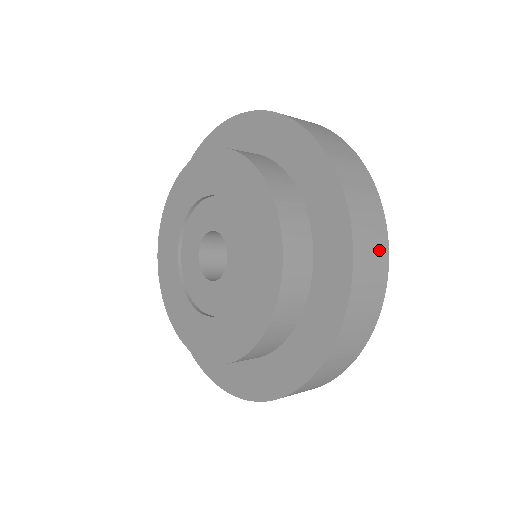
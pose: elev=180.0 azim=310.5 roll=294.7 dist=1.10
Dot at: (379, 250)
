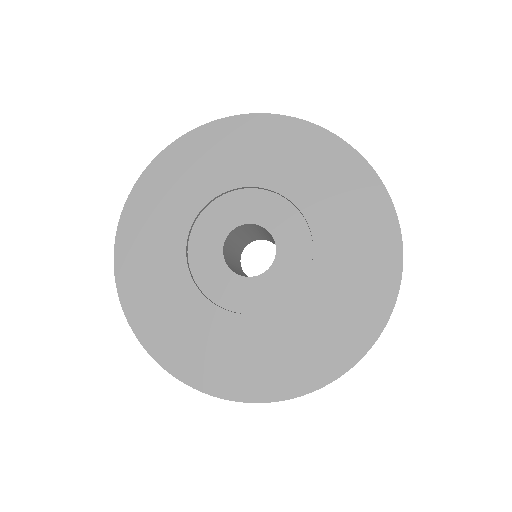
Dot at: occluded
